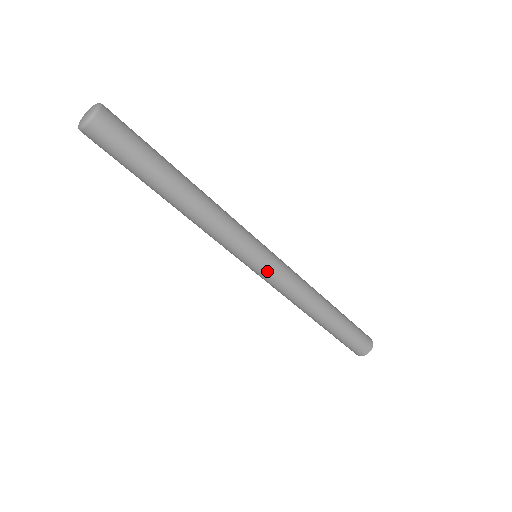
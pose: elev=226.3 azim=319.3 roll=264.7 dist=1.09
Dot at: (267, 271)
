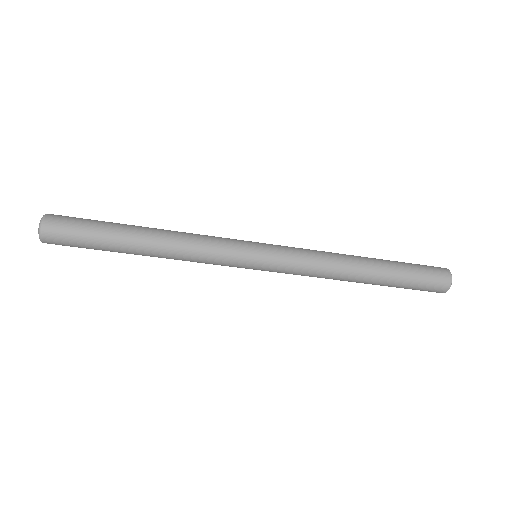
Dot at: (270, 268)
